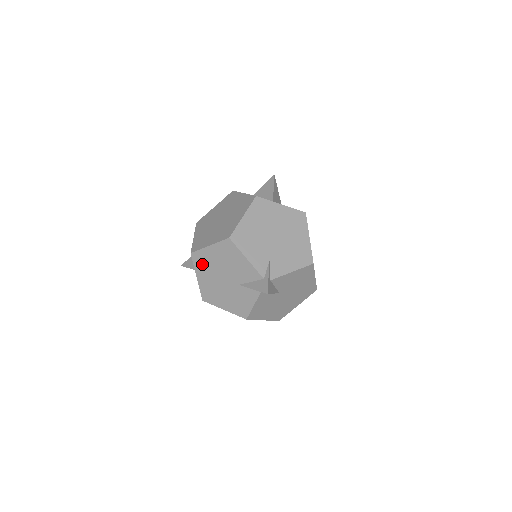
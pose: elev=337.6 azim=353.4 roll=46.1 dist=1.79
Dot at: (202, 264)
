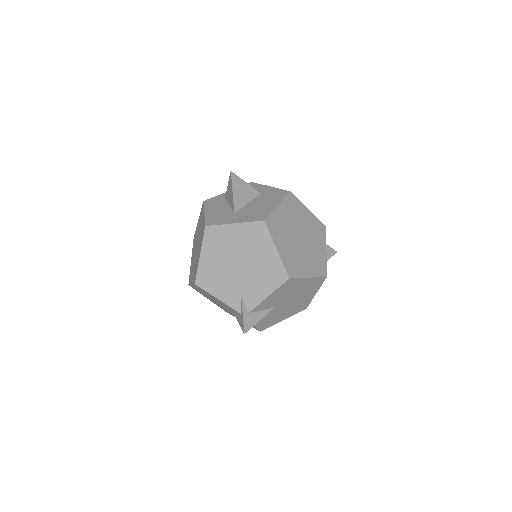
Dot at: (201, 293)
